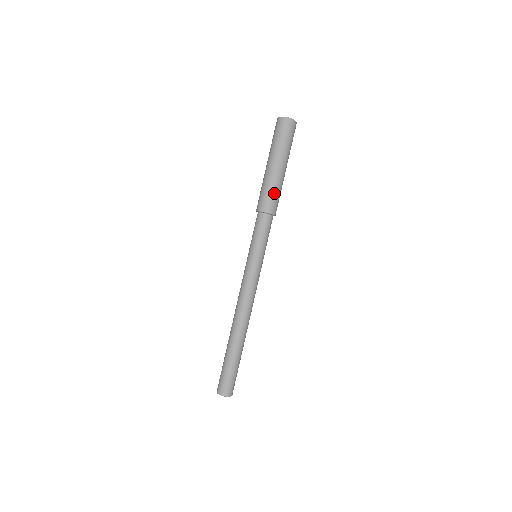
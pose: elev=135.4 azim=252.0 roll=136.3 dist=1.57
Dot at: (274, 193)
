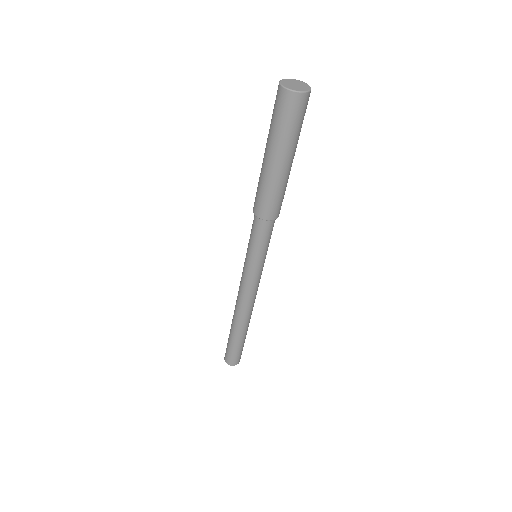
Dot at: (274, 197)
